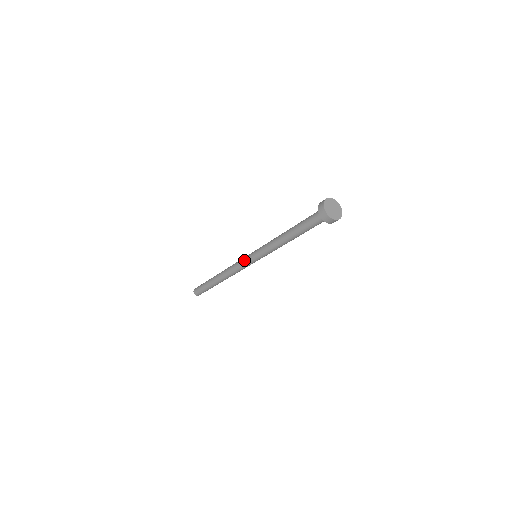
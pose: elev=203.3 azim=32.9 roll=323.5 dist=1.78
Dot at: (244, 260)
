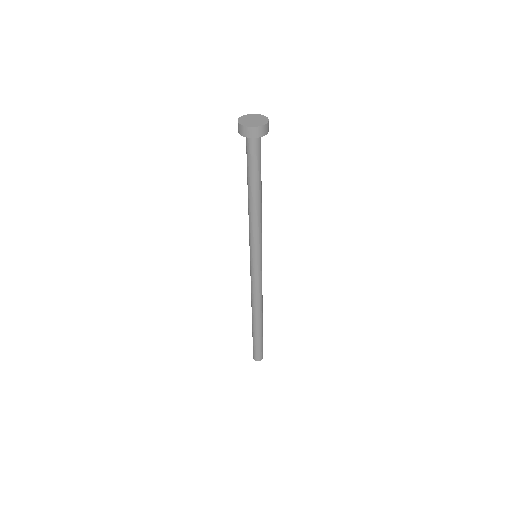
Dot at: occluded
